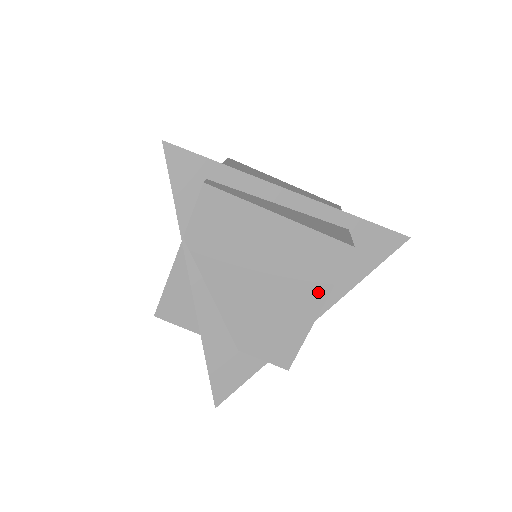
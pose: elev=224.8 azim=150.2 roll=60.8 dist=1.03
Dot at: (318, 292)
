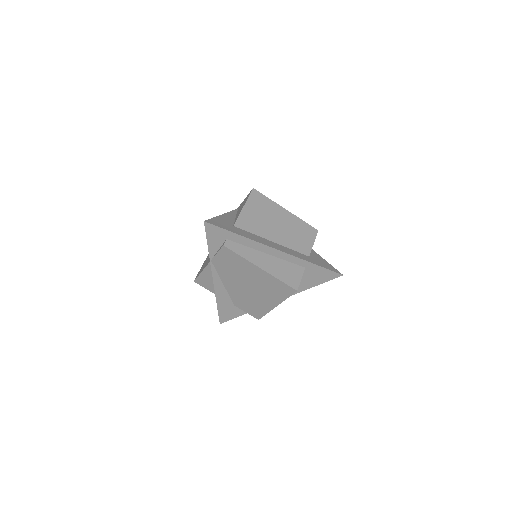
Dot at: (277, 300)
